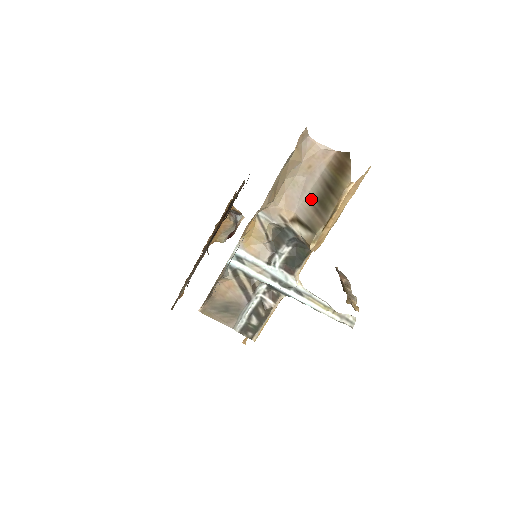
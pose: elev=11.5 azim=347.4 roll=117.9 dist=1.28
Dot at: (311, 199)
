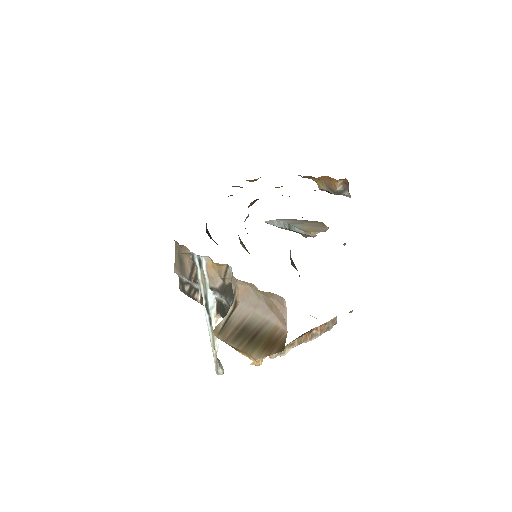
Dot at: (248, 318)
